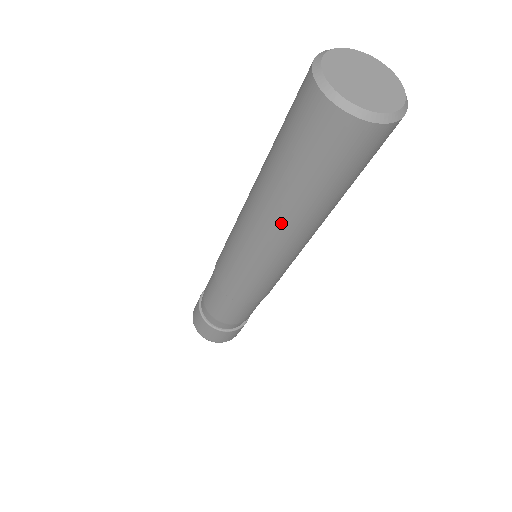
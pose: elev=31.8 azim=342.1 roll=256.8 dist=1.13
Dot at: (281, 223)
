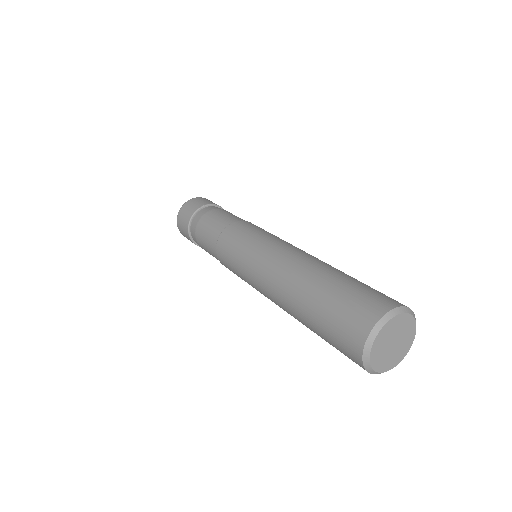
Dot at: (286, 311)
